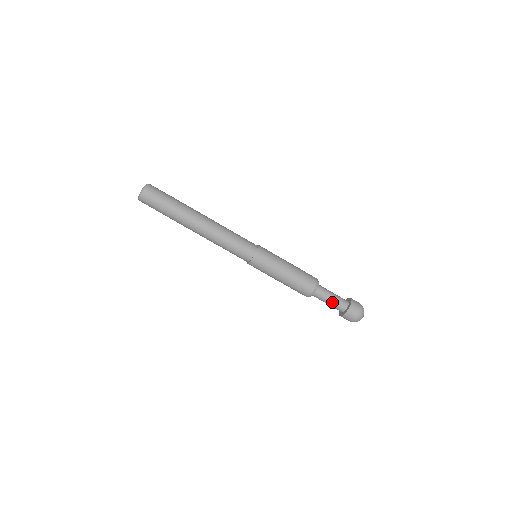
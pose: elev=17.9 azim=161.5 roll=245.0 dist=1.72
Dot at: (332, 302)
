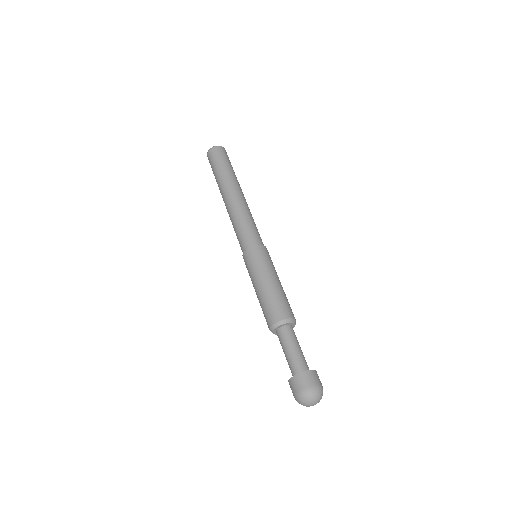
Dot at: (297, 351)
